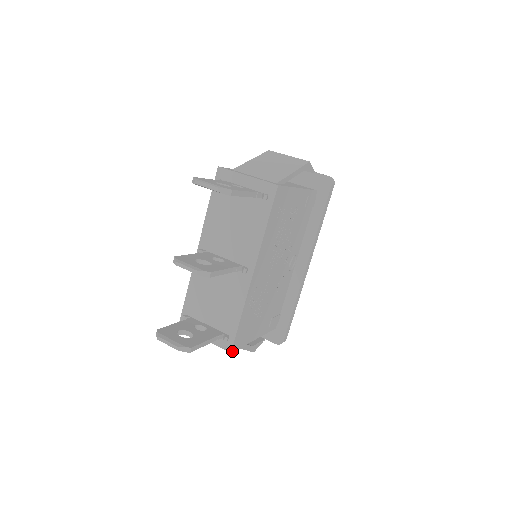
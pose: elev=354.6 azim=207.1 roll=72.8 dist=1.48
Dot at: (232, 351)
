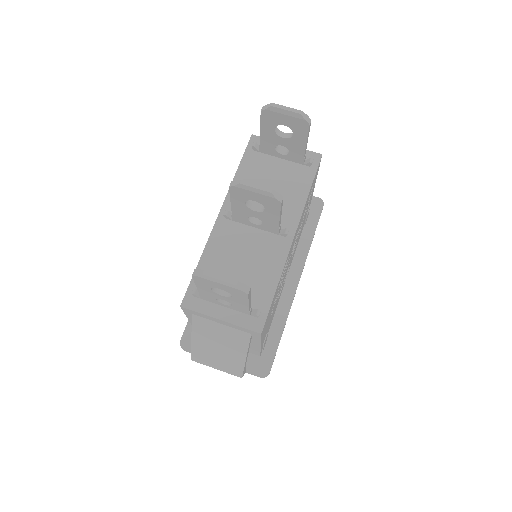
Dot at: (261, 333)
